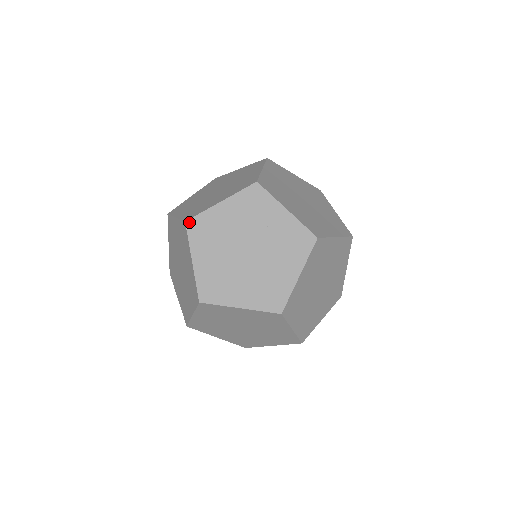
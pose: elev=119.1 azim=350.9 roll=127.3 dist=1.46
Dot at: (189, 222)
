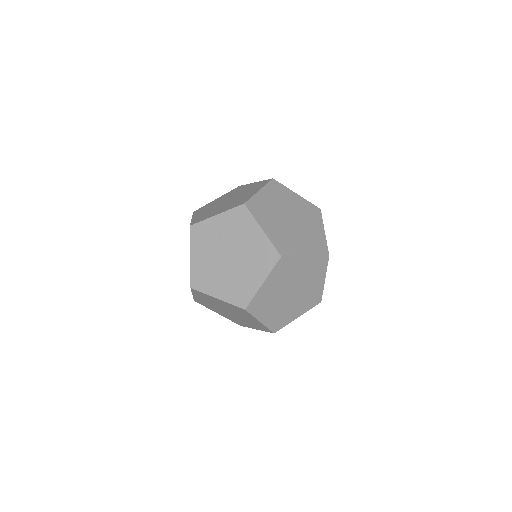
Dot at: (192, 286)
